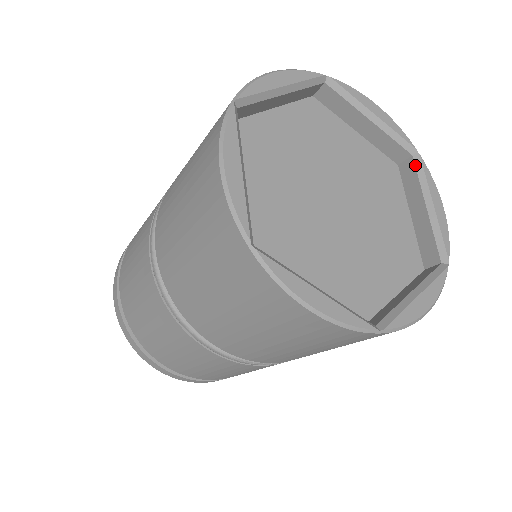
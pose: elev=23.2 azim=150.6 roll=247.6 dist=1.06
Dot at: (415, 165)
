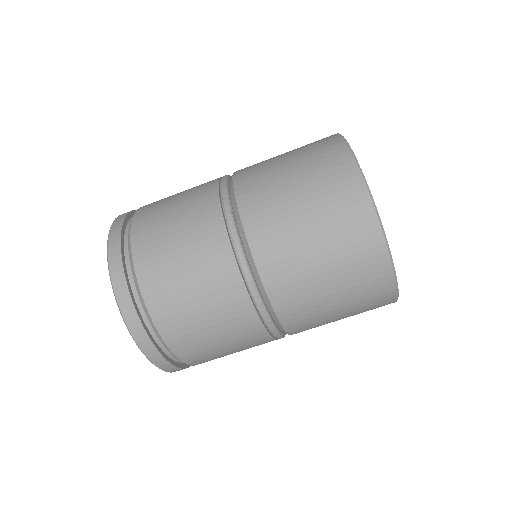
Dot at: occluded
